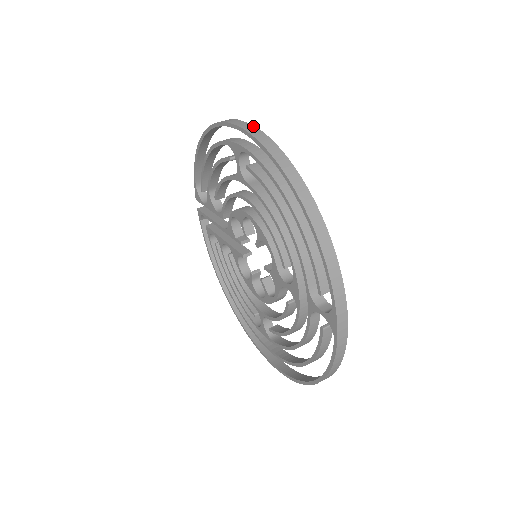
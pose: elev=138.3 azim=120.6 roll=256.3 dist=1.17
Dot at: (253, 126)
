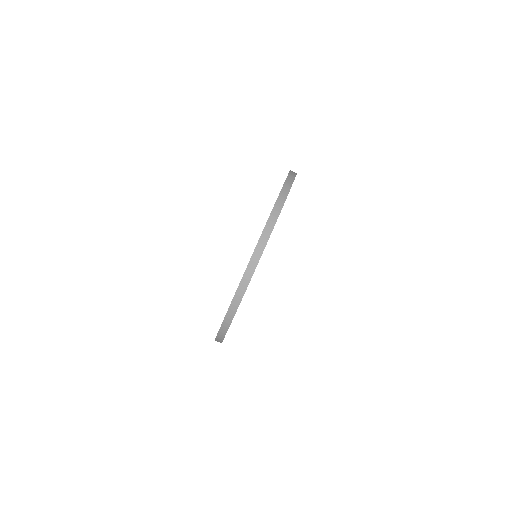
Dot at: (291, 186)
